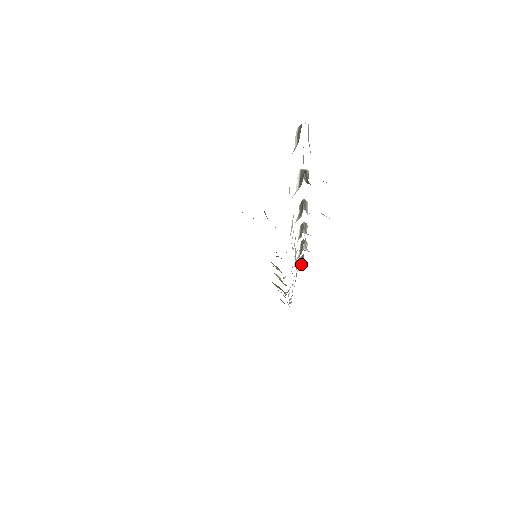
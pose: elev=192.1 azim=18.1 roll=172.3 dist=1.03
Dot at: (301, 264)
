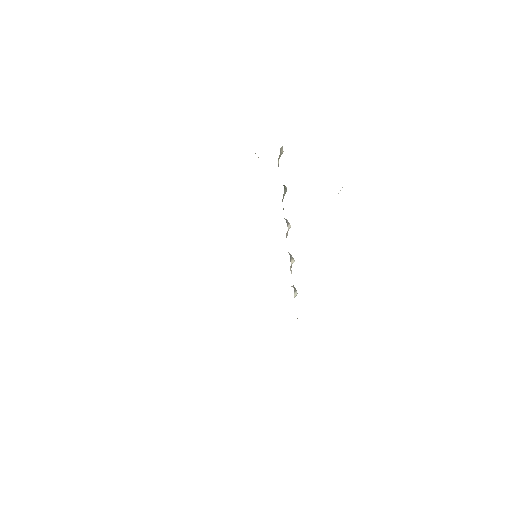
Dot at: occluded
